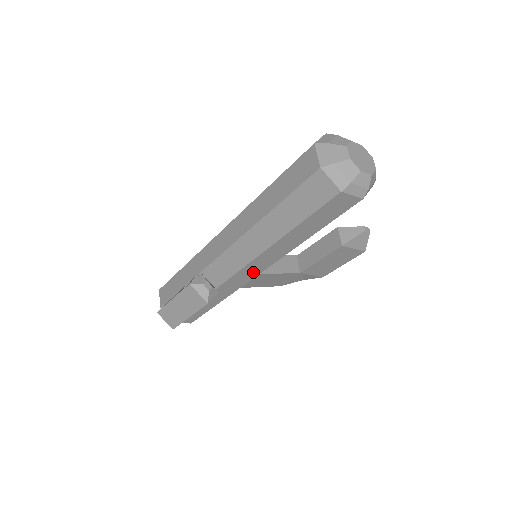
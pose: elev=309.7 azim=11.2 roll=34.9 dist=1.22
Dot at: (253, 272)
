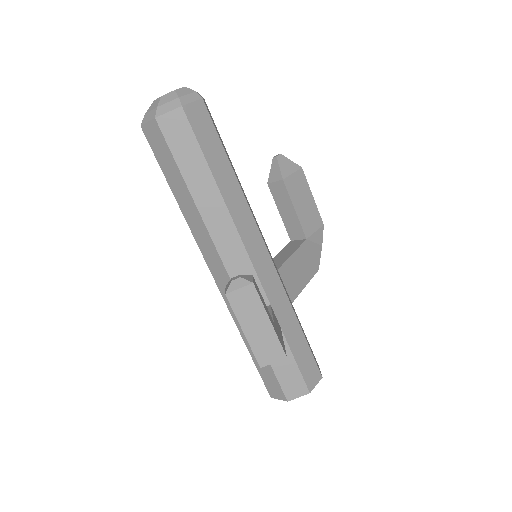
Dot at: (261, 252)
